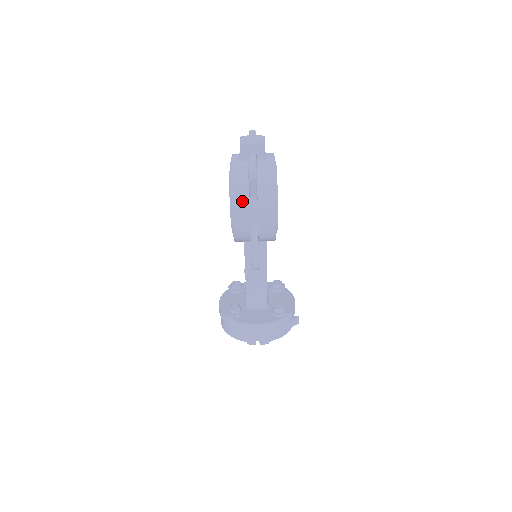
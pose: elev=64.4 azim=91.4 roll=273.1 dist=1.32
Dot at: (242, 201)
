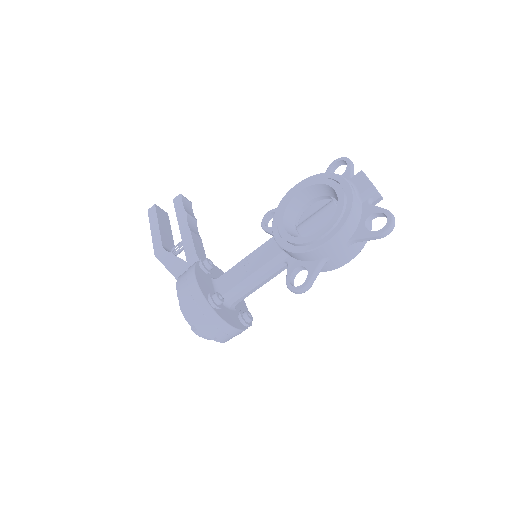
Dot at: (345, 237)
